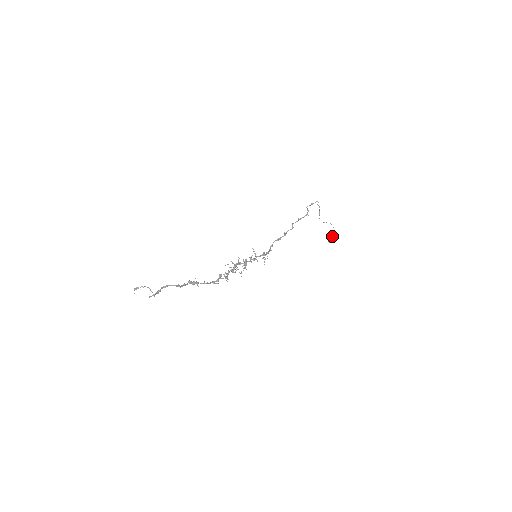
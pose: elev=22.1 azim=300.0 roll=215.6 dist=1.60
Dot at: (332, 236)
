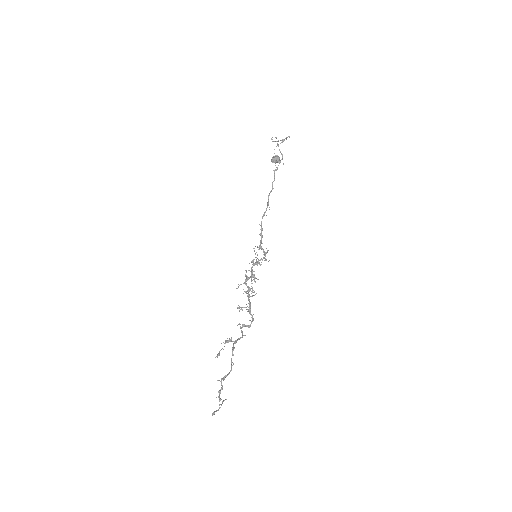
Dot at: (278, 157)
